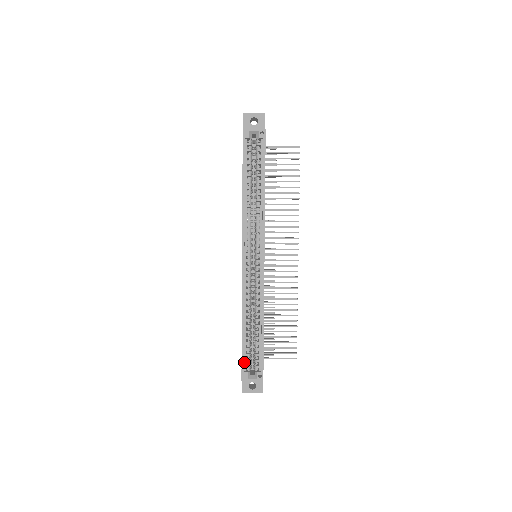
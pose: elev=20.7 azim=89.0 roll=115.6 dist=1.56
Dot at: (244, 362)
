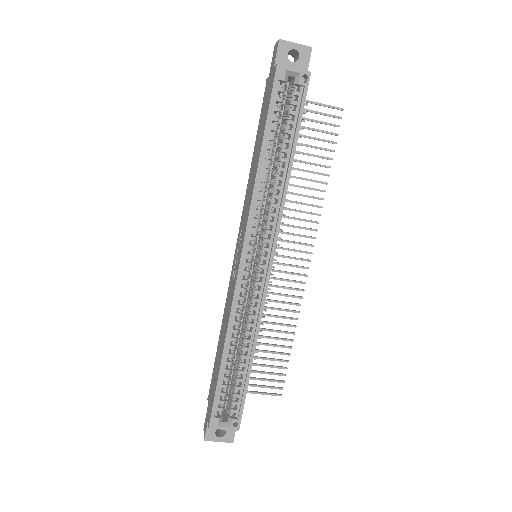
Dot at: (216, 403)
